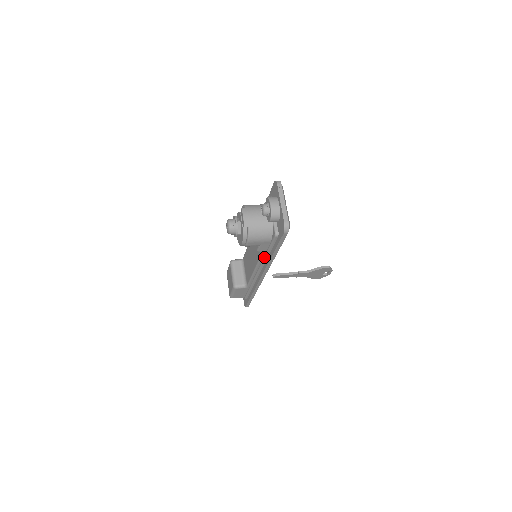
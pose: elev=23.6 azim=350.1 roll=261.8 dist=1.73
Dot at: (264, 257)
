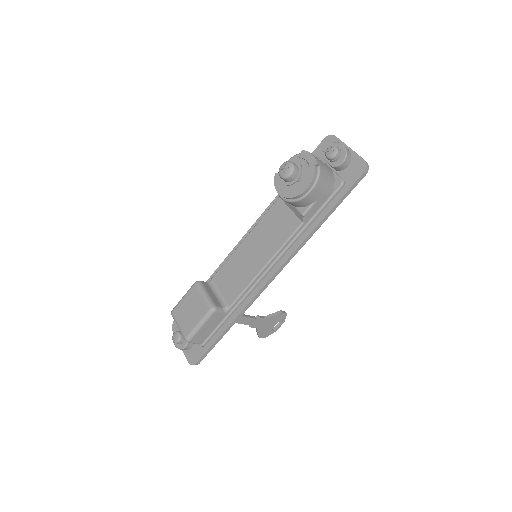
Dot at: (300, 232)
